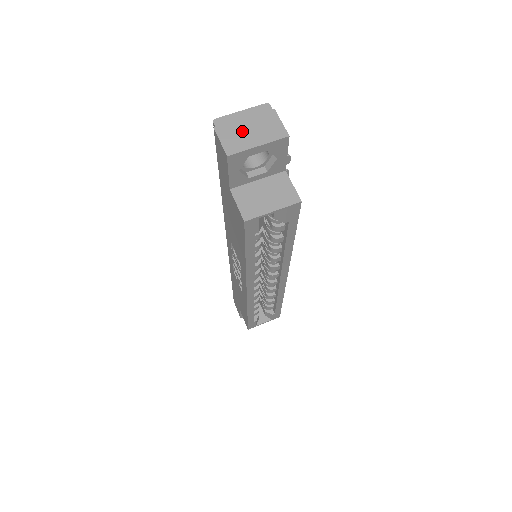
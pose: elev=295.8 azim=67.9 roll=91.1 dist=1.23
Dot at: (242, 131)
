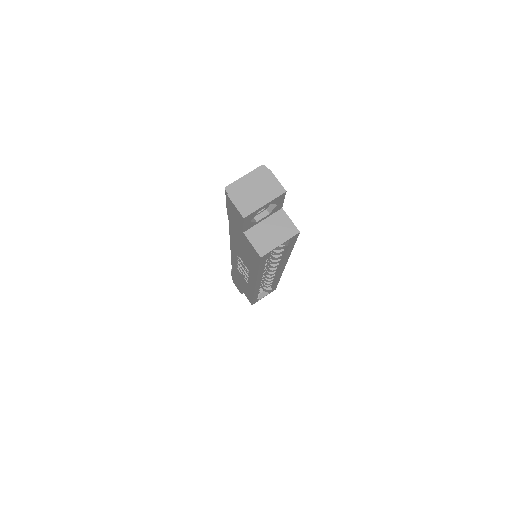
Dot at: (250, 194)
